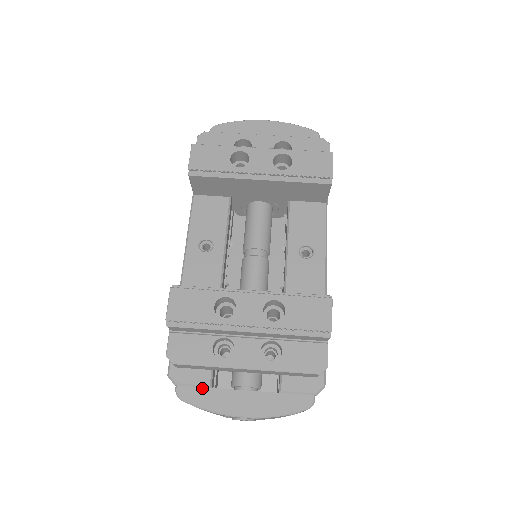
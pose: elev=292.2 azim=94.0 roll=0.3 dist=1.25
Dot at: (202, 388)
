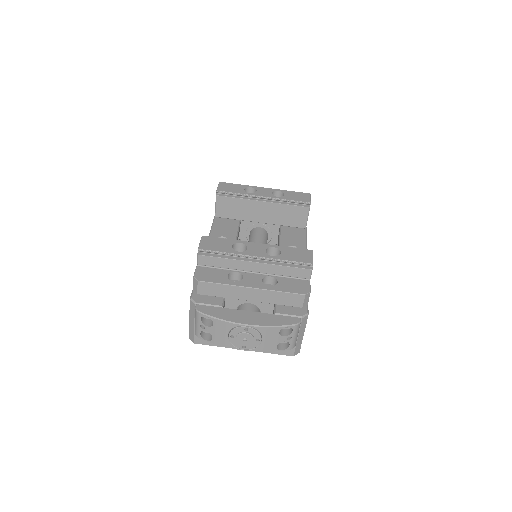
Dot at: (216, 307)
